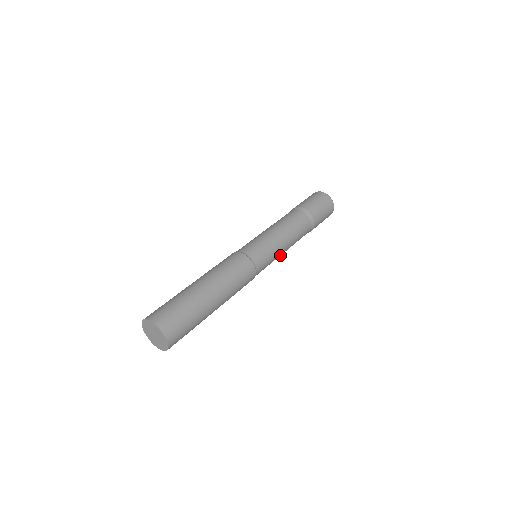
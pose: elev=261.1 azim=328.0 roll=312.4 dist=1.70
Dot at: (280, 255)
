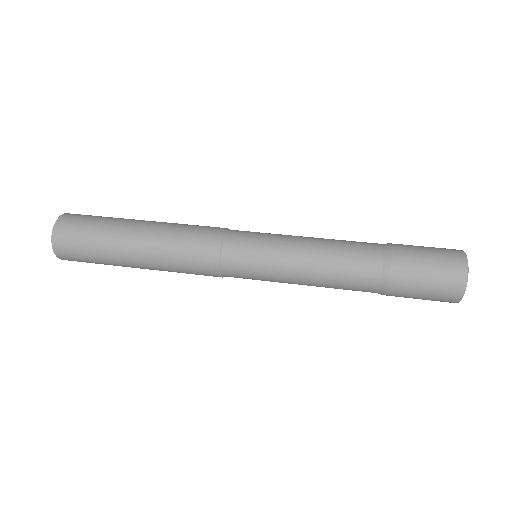
Dot at: occluded
